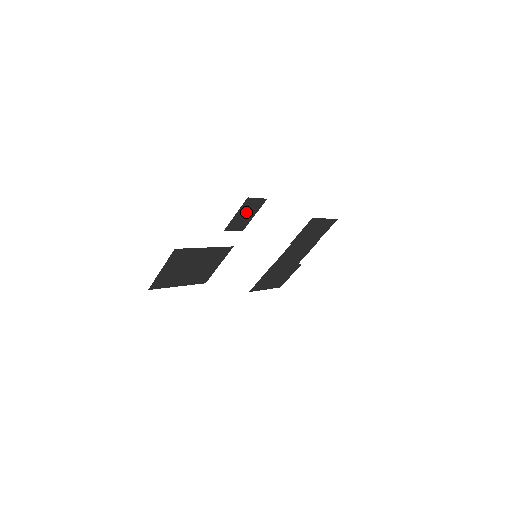
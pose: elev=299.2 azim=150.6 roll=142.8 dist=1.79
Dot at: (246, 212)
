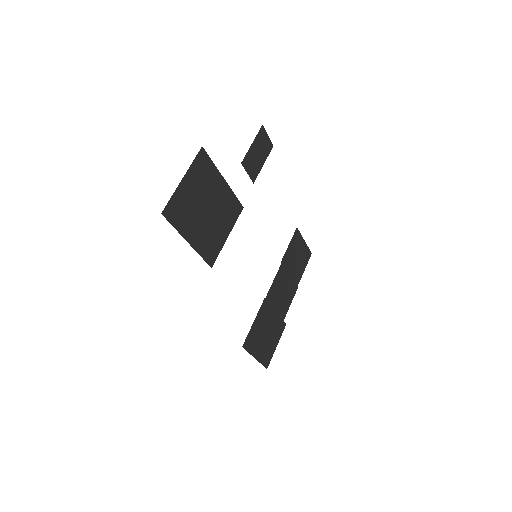
Dot at: (259, 150)
